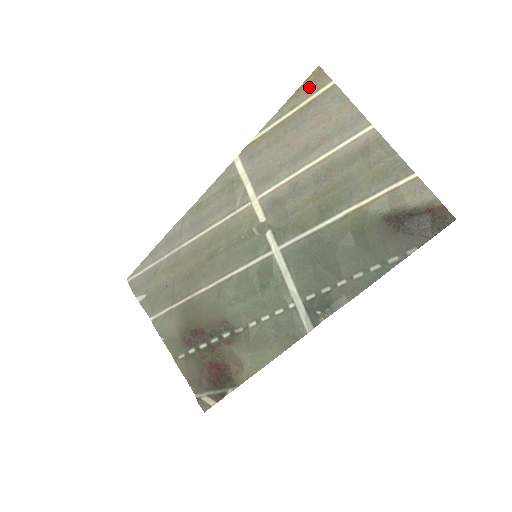
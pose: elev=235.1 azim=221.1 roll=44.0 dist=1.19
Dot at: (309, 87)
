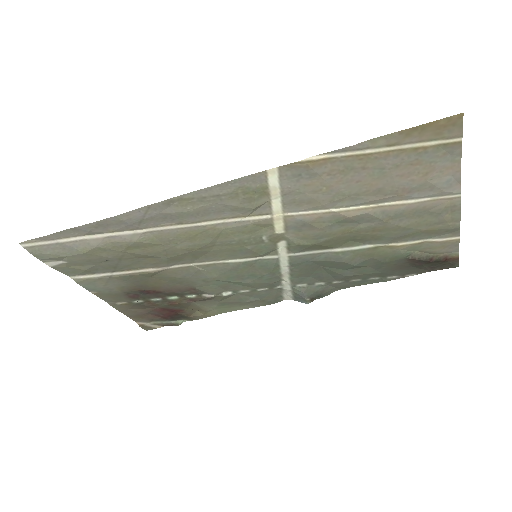
Dot at: (430, 132)
